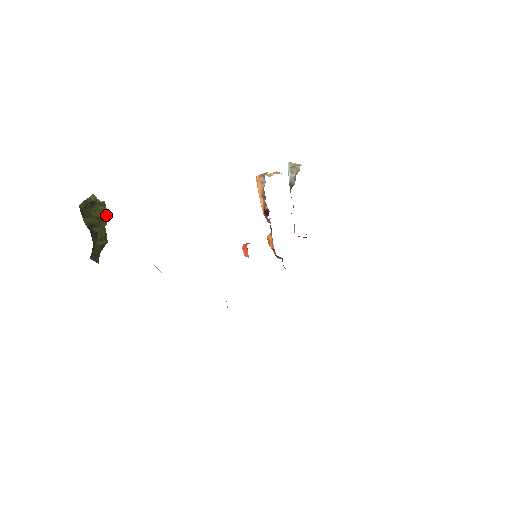
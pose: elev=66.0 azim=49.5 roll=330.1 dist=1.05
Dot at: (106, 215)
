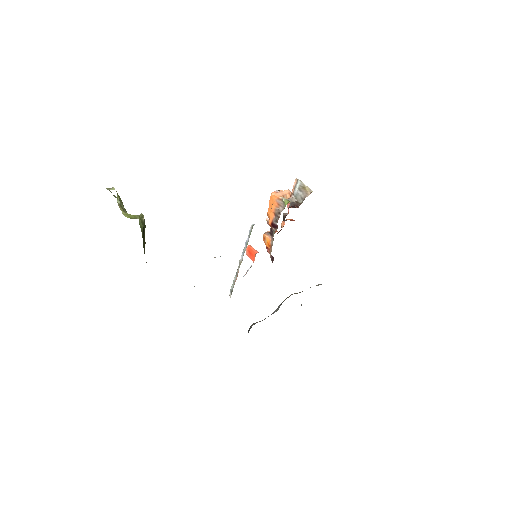
Dot at: occluded
